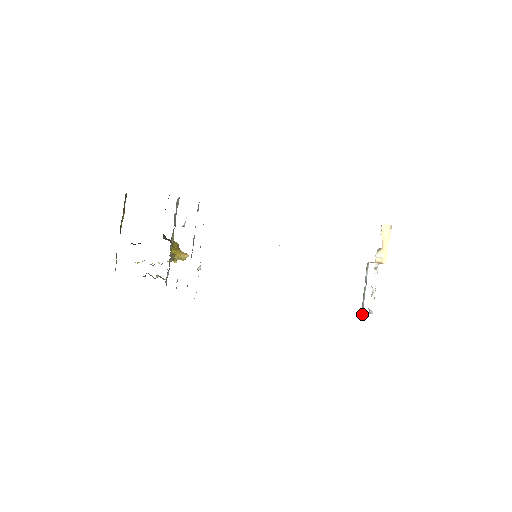
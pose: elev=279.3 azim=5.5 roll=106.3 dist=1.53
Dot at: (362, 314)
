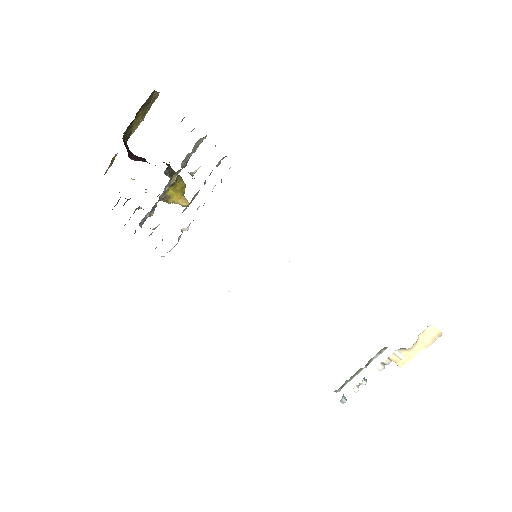
Dot at: (338, 390)
